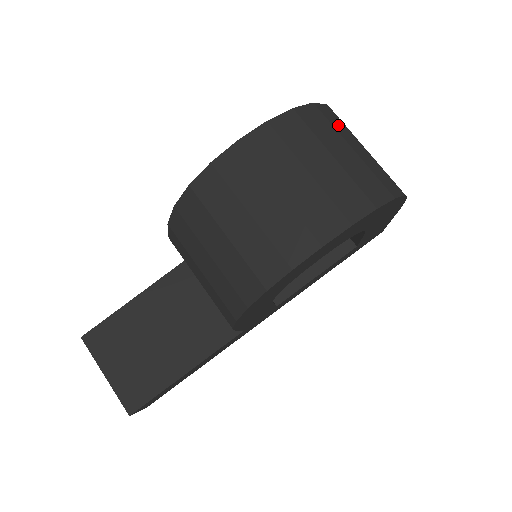
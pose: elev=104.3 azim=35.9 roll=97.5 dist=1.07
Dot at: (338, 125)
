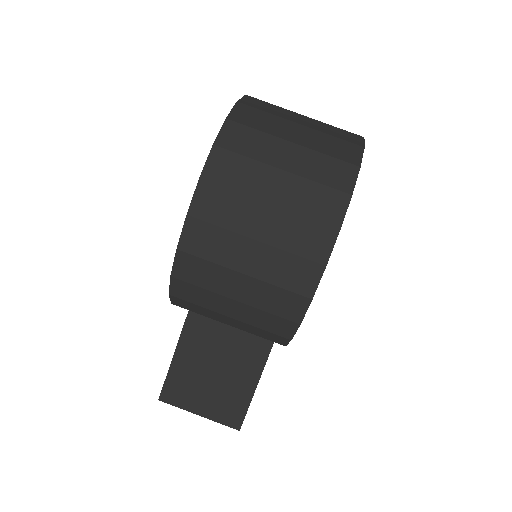
Dot at: (262, 122)
